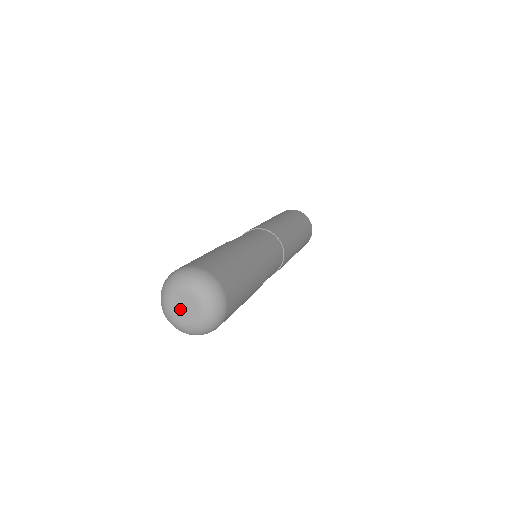
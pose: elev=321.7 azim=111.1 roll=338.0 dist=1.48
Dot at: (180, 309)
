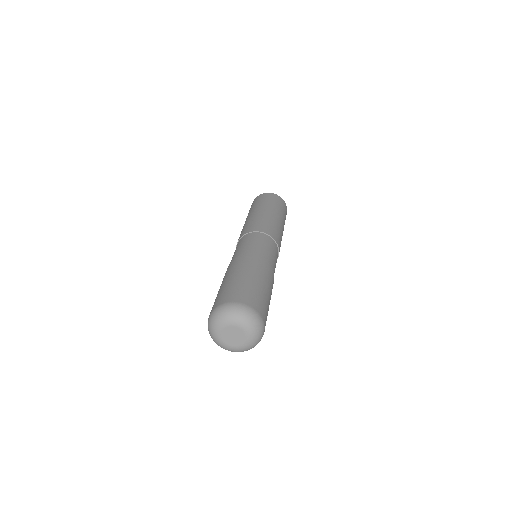
Dot at: (229, 337)
